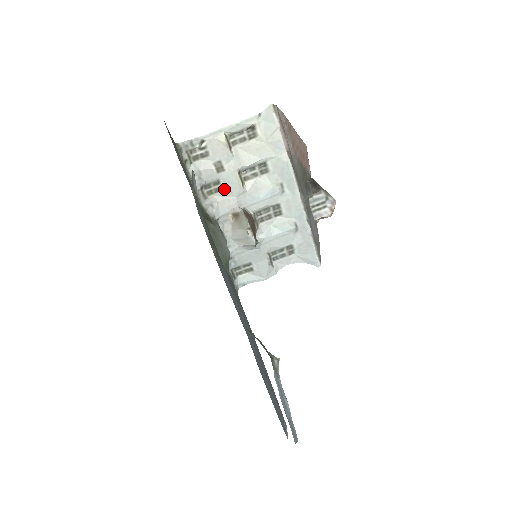
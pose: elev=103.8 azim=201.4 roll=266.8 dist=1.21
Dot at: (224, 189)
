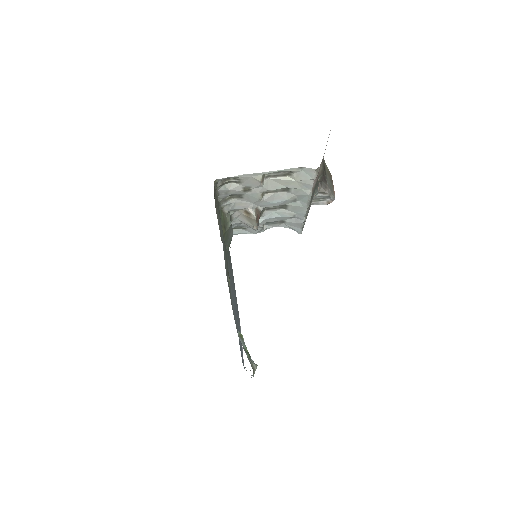
Dot at: (245, 198)
